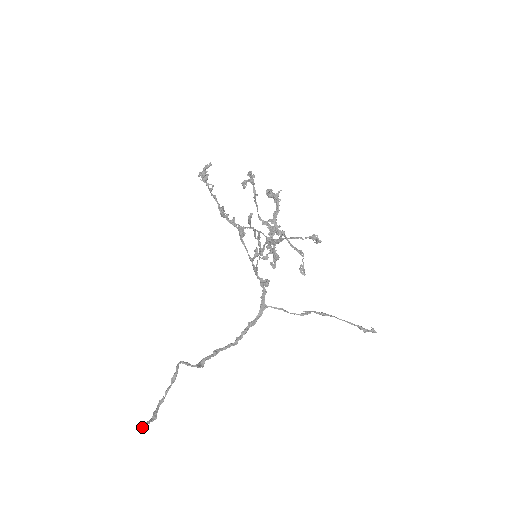
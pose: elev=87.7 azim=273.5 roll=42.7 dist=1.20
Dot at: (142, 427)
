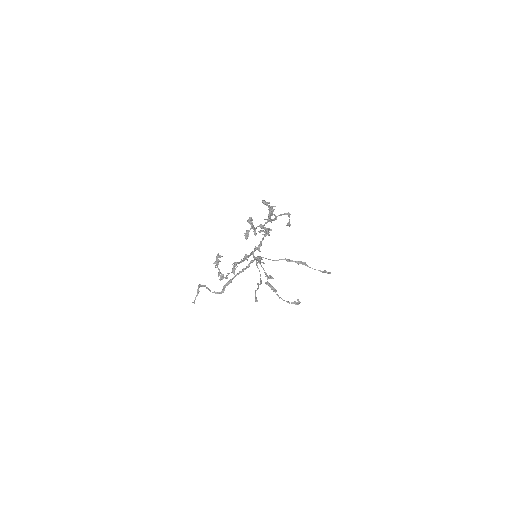
Dot at: (194, 302)
